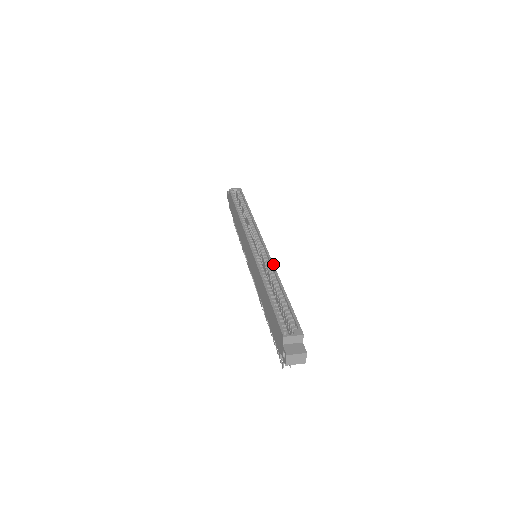
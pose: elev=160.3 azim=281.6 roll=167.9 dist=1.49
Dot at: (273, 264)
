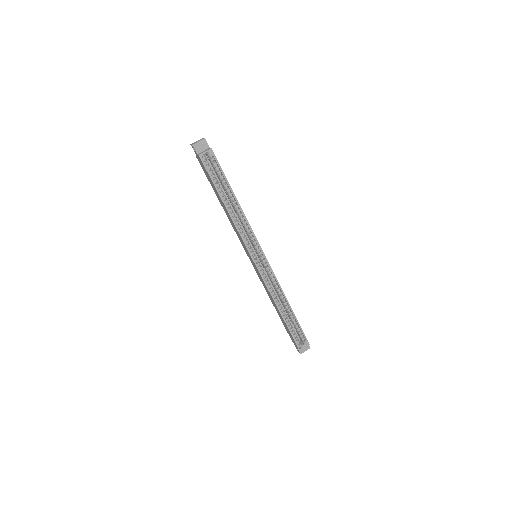
Dot at: (279, 284)
